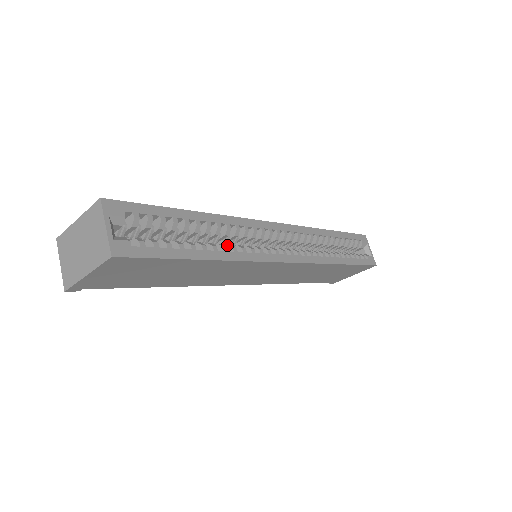
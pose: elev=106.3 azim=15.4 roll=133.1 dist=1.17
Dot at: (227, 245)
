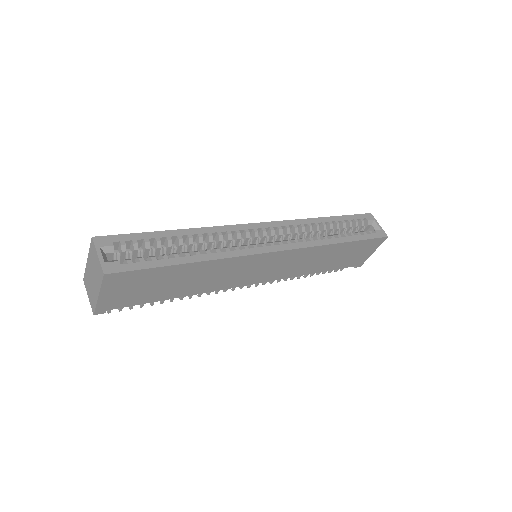
Dot at: (212, 249)
